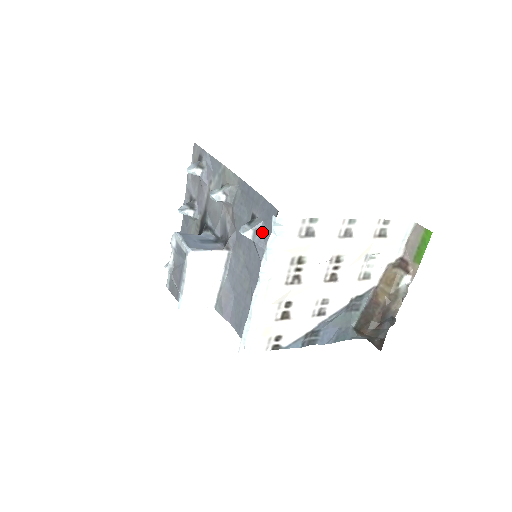
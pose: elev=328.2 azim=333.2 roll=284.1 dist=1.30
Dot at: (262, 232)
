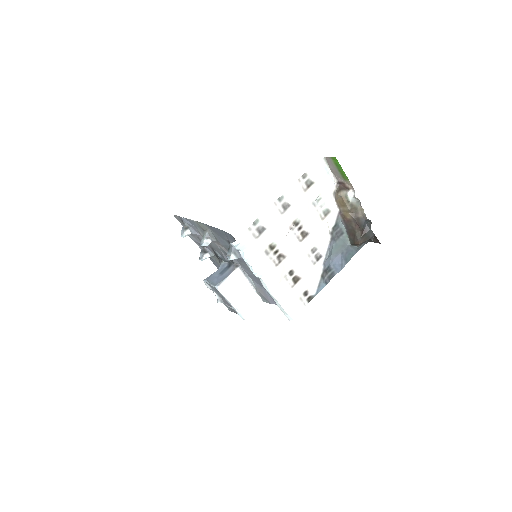
Dot at: (238, 251)
